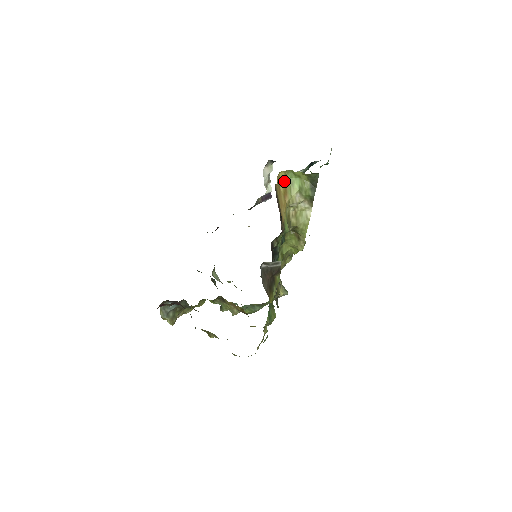
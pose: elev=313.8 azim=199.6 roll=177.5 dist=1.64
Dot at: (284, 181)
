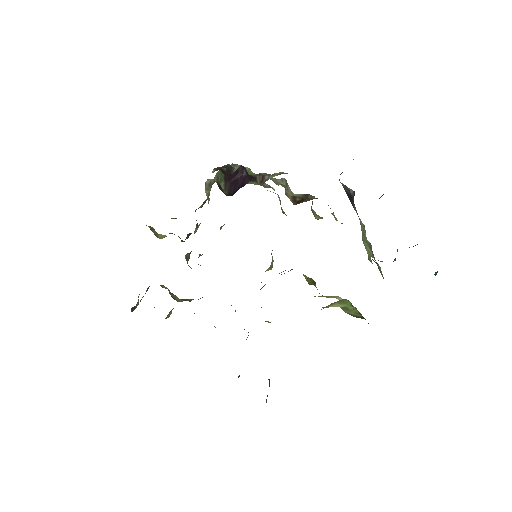
Dot at: (332, 303)
